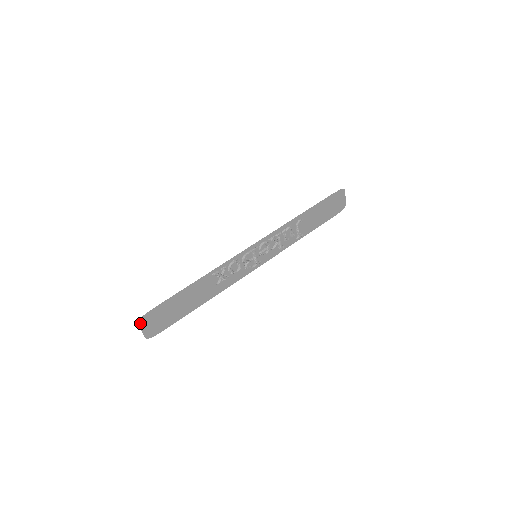
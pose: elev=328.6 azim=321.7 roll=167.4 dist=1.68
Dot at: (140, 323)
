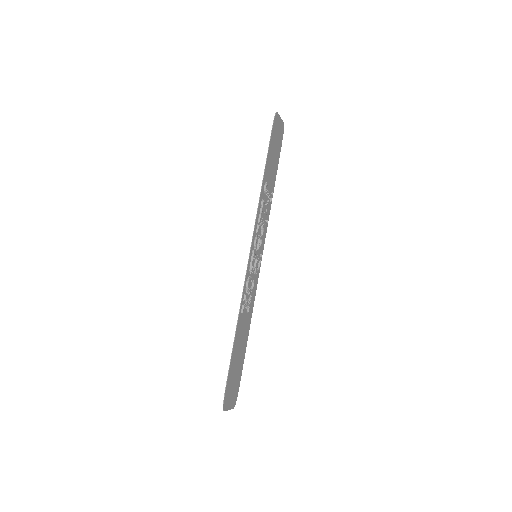
Dot at: (225, 409)
